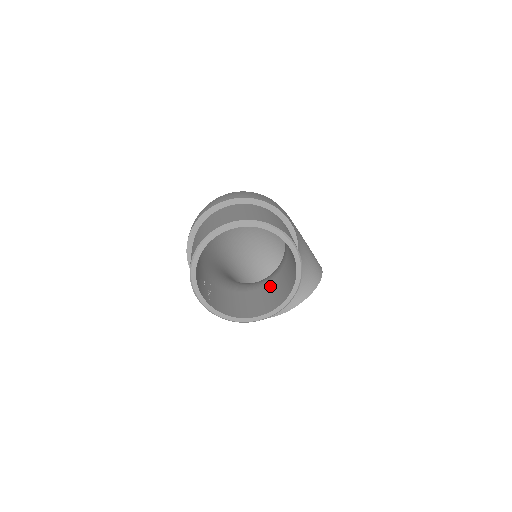
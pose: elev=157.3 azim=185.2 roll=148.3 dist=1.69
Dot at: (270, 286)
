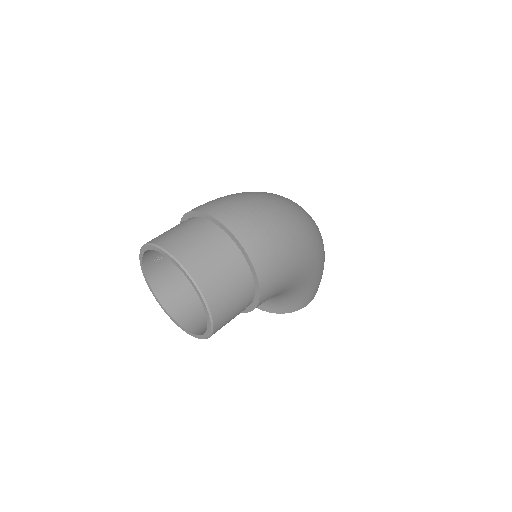
Dot at: occluded
